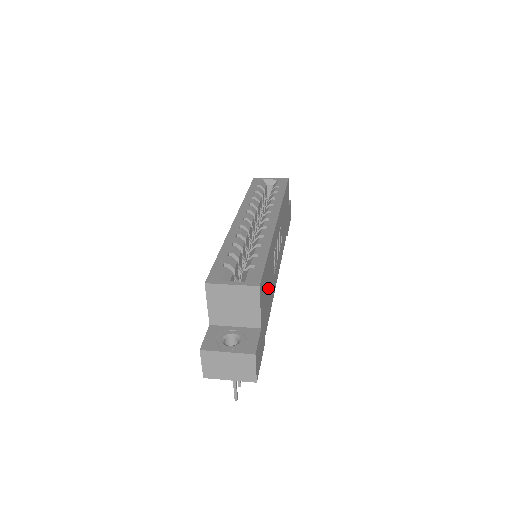
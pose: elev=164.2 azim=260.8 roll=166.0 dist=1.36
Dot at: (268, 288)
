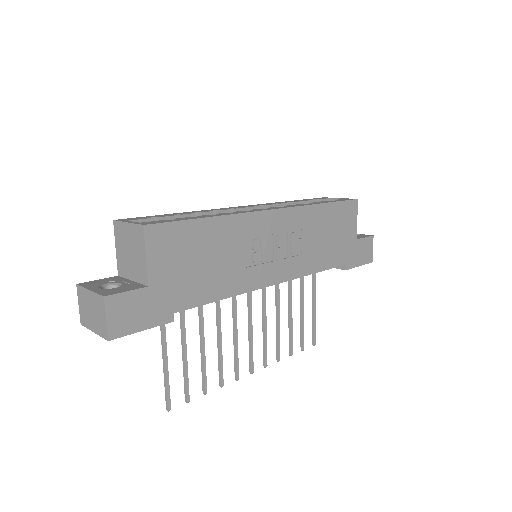
Dot at: (203, 262)
